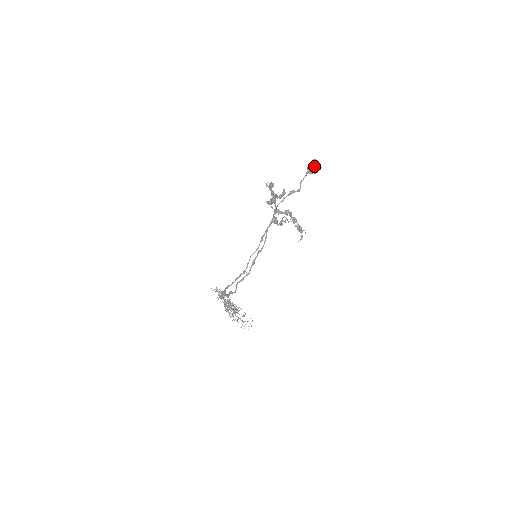
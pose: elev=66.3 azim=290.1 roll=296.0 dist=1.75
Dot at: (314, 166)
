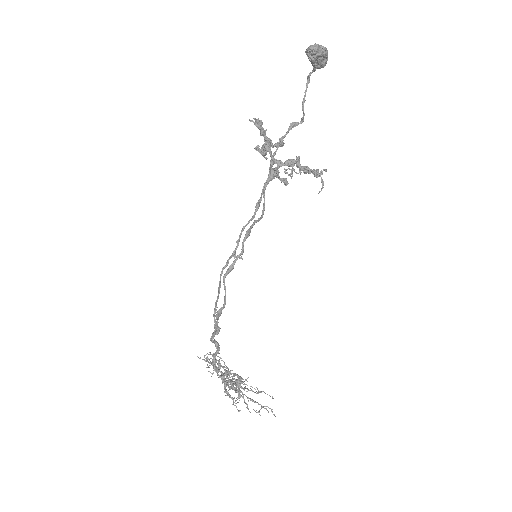
Dot at: (315, 45)
